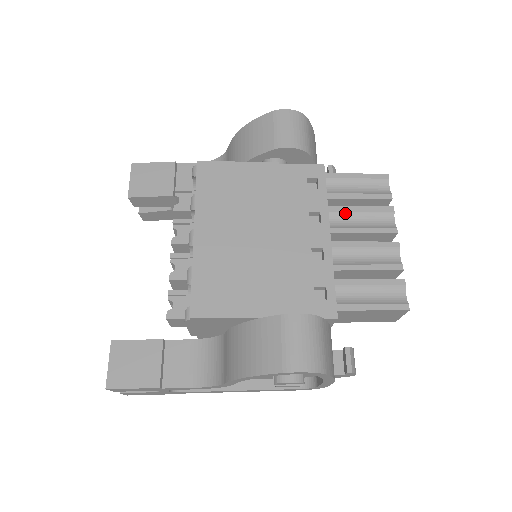
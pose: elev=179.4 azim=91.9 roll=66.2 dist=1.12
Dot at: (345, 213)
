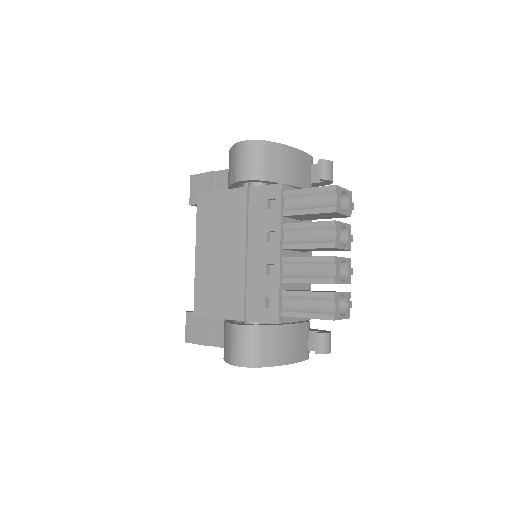
Dot at: (296, 229)
